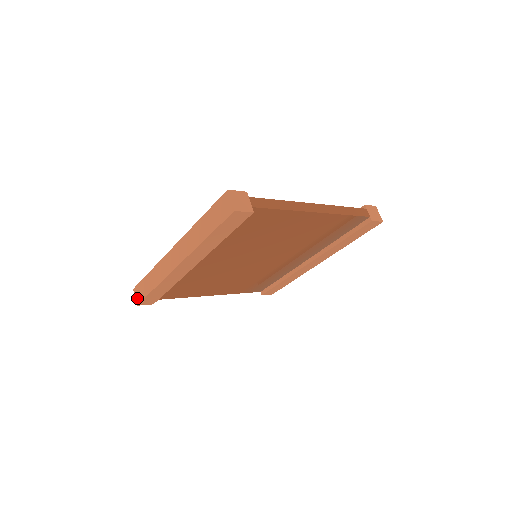
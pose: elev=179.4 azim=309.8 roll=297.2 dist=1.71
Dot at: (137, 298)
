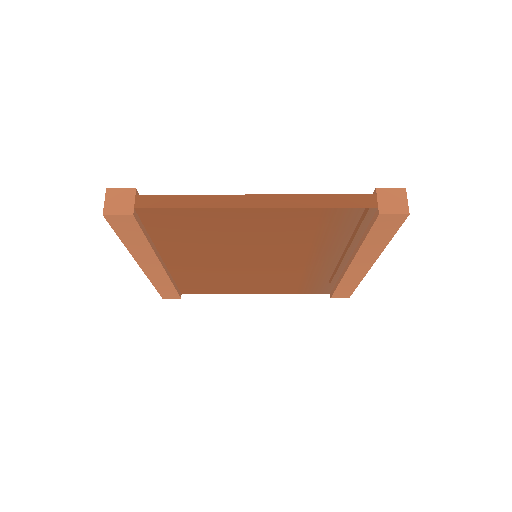
Dot at: occluded
